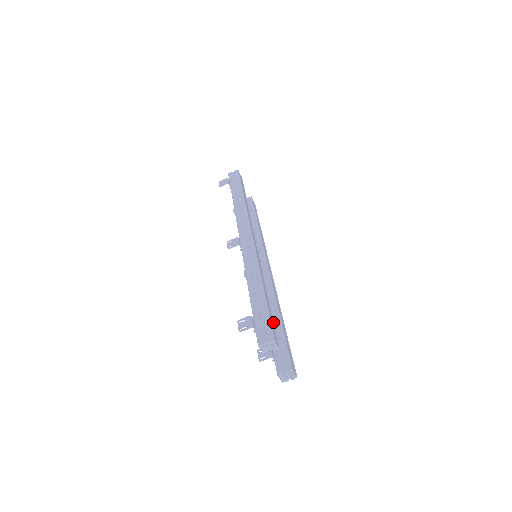
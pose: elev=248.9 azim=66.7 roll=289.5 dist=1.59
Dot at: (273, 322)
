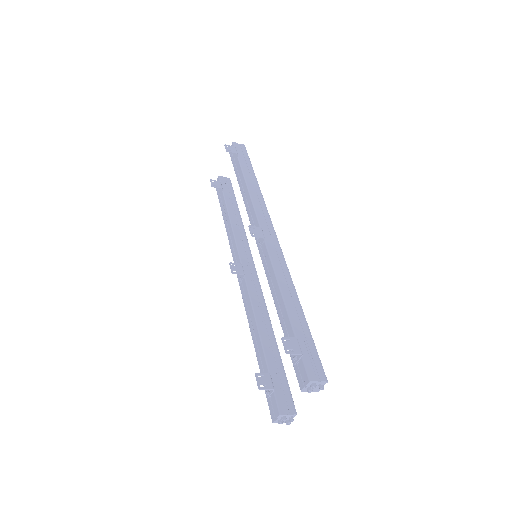
Dot at: occluded
